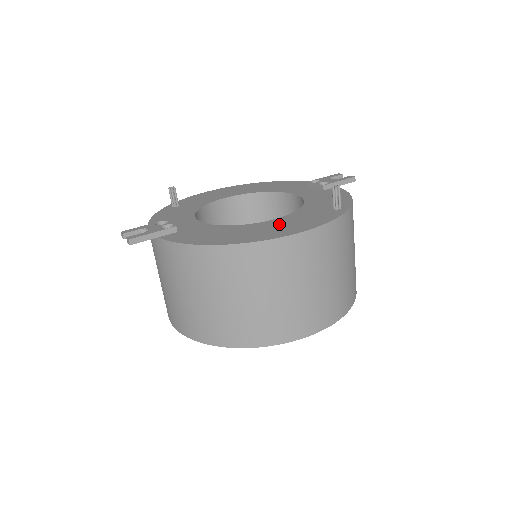
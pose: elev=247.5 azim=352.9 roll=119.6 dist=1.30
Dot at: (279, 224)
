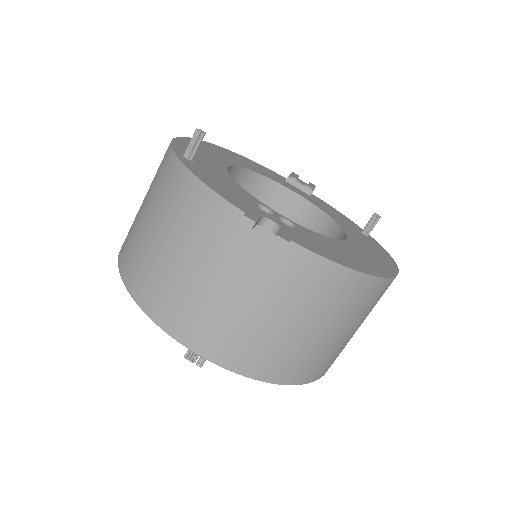
Dot at: (365, 249)
